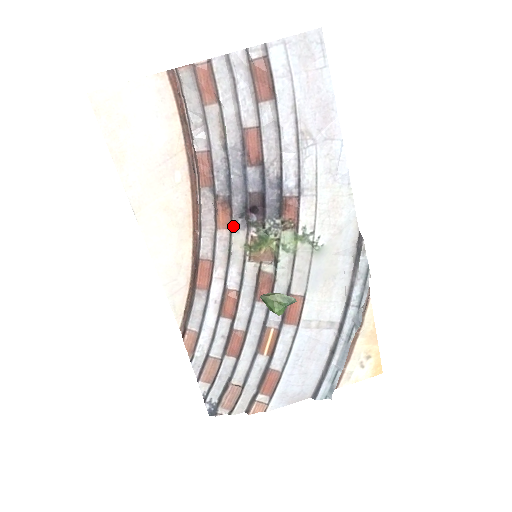
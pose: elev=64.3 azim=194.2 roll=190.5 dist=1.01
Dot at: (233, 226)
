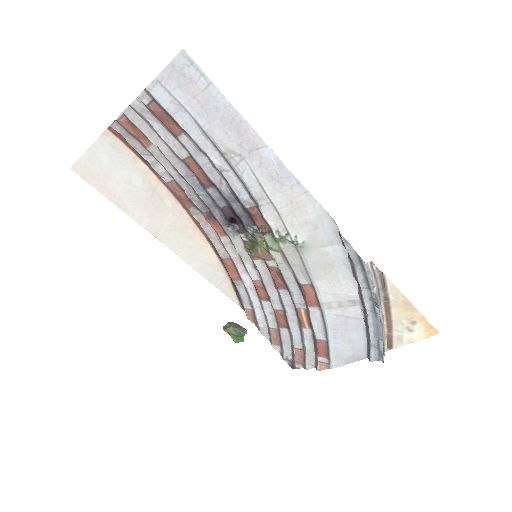
Dot at: (227, 234)
